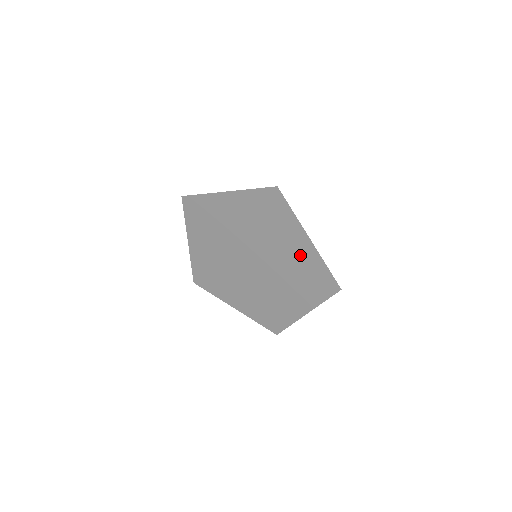
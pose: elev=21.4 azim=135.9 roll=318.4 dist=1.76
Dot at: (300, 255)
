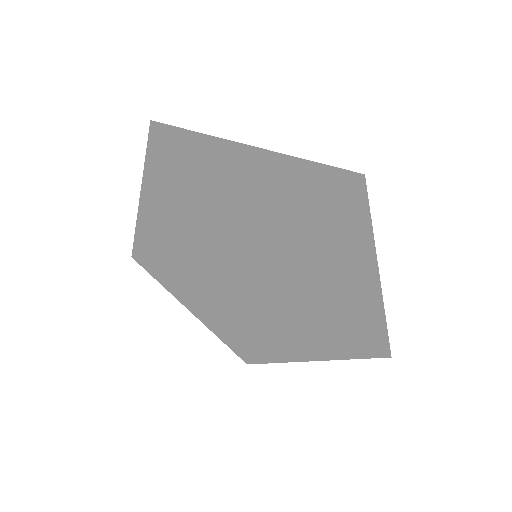
Dot at: (267, 186)
